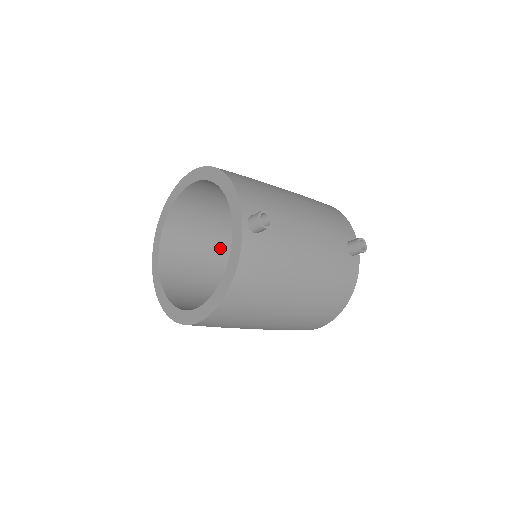
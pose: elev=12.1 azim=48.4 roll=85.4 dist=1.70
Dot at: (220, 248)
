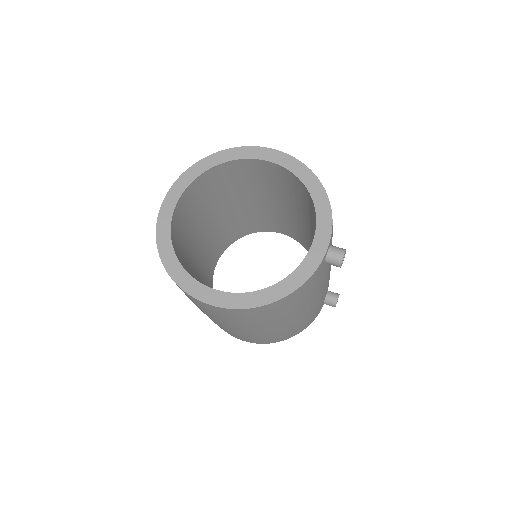
Dot at: (212, 219)
